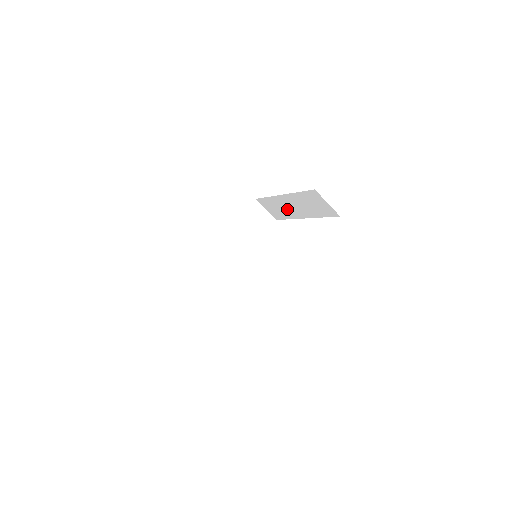
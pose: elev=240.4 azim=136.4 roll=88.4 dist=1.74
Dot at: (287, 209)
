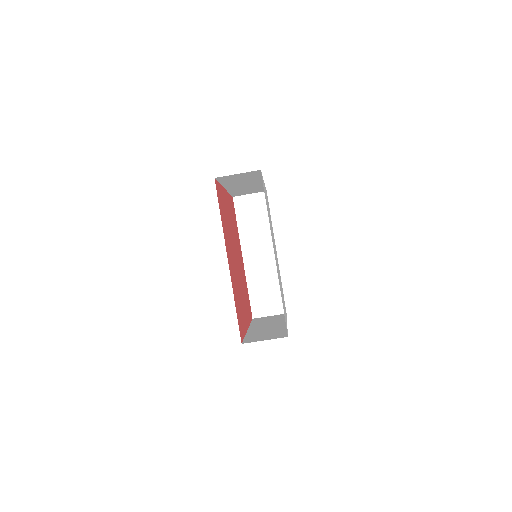
Dot at: (248, 187)
